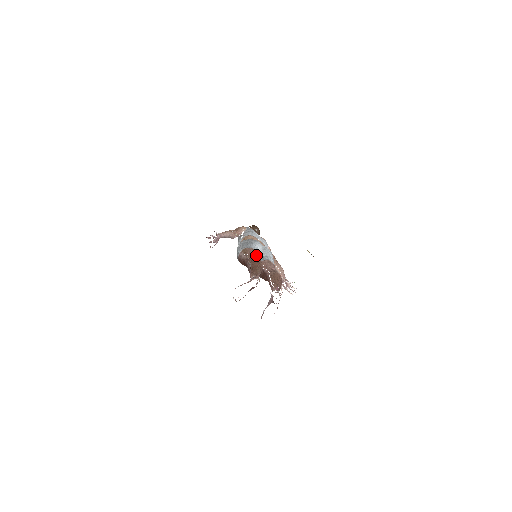
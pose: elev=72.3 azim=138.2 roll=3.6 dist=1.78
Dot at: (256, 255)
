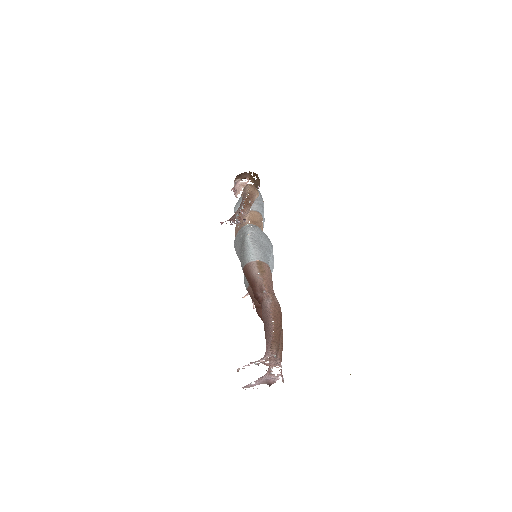
Dot at: occluded
